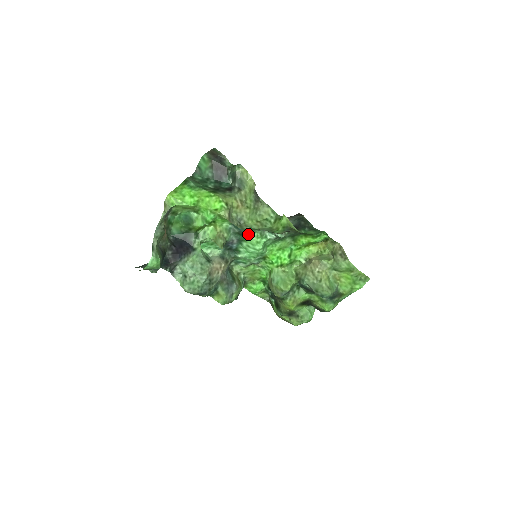
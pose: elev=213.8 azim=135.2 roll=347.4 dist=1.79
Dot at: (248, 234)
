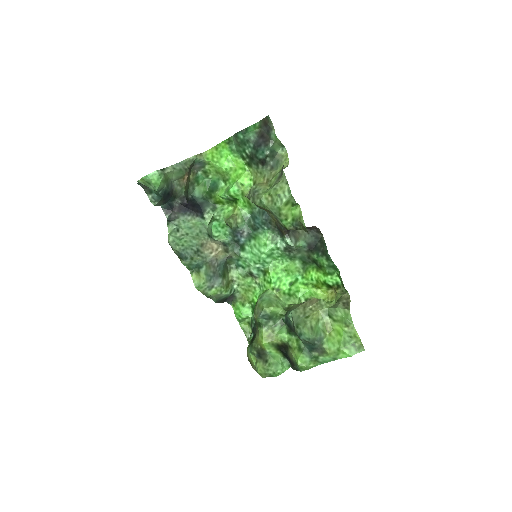
Dot at: (261, 232)
